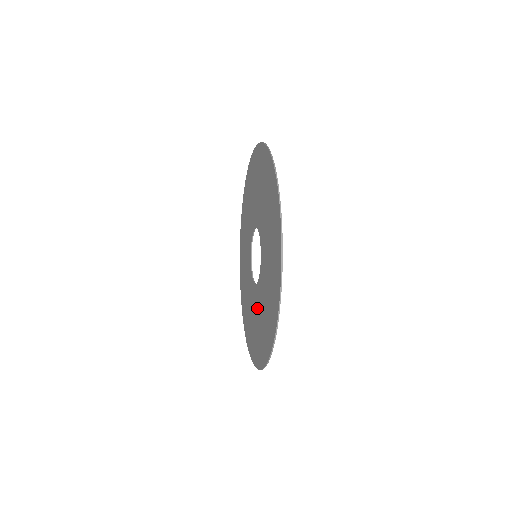
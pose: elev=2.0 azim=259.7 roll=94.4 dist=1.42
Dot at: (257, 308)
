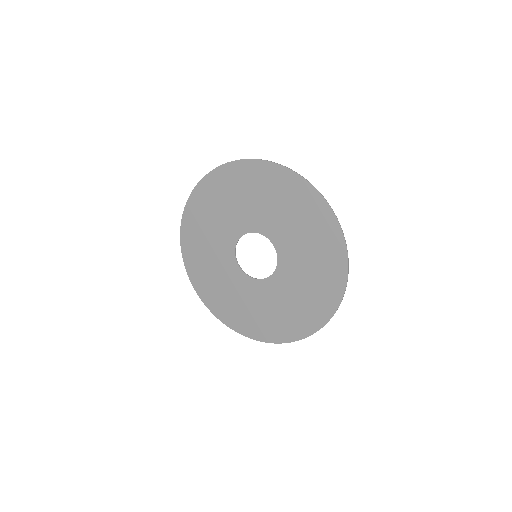
Dot at: (286, 290)
